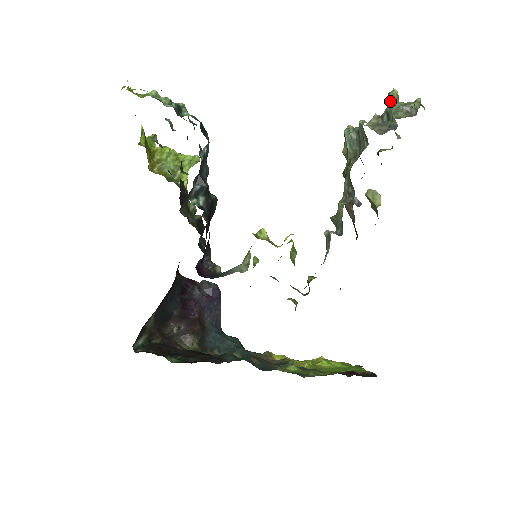
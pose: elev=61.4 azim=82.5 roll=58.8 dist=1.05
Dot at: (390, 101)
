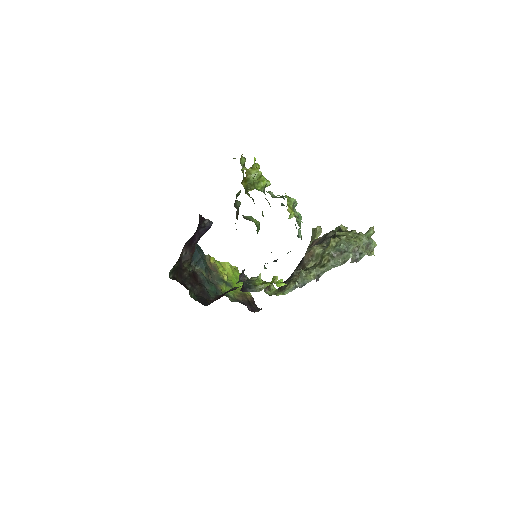
Dot at: (368, 235)
